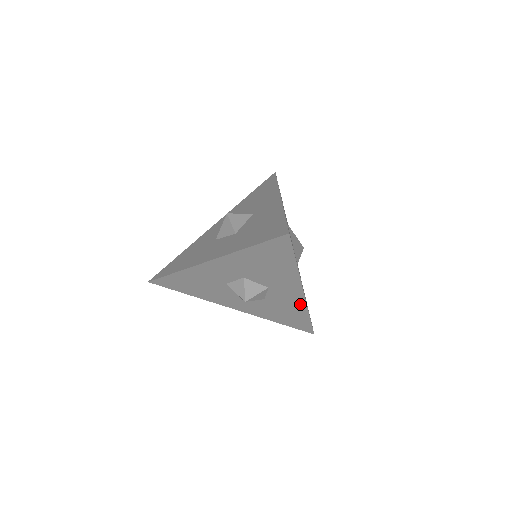
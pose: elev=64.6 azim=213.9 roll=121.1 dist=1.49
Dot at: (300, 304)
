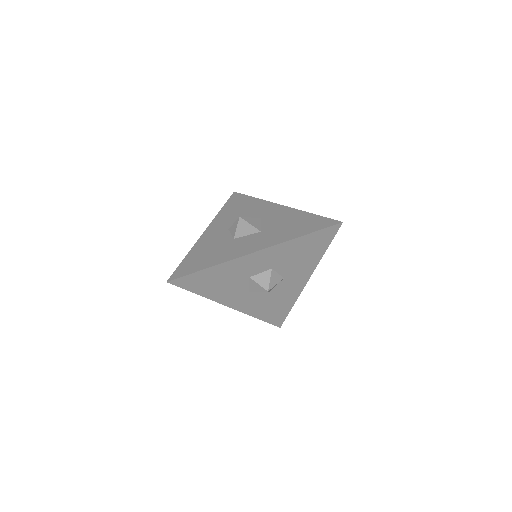
Dot at: (295, 294)
